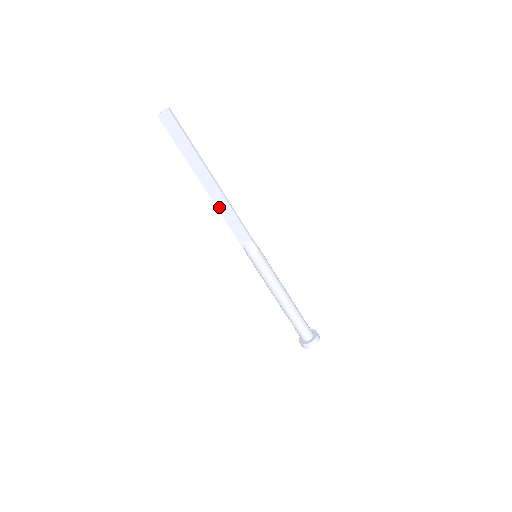
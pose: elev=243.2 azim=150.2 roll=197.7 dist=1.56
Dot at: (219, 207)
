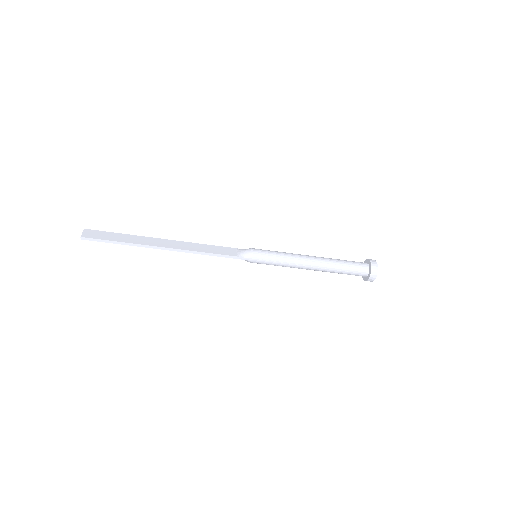
Dot at: (191, 246)
